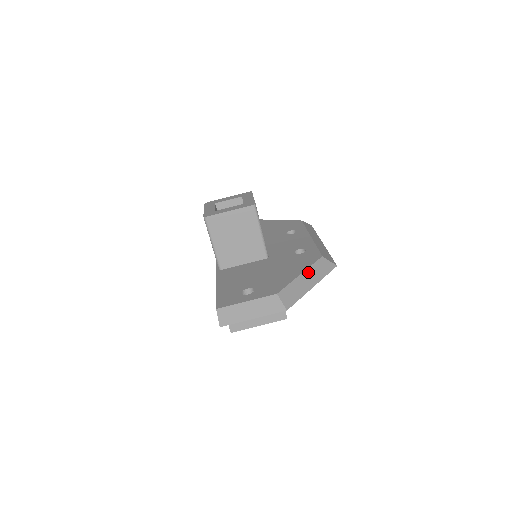
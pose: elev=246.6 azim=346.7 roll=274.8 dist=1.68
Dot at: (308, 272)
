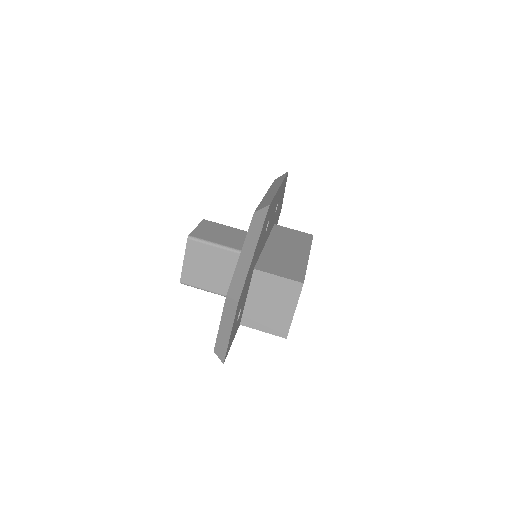
Dot at: (246, 243)
